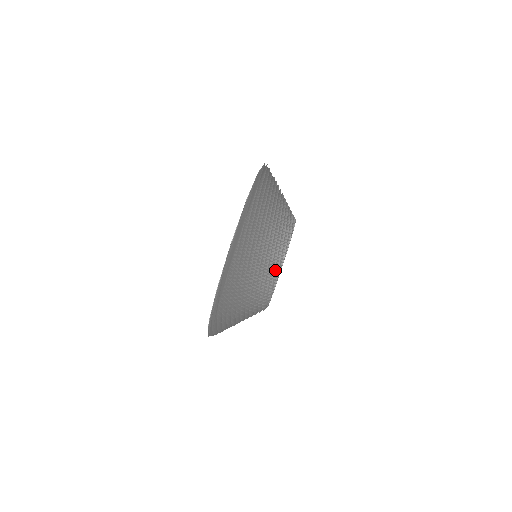
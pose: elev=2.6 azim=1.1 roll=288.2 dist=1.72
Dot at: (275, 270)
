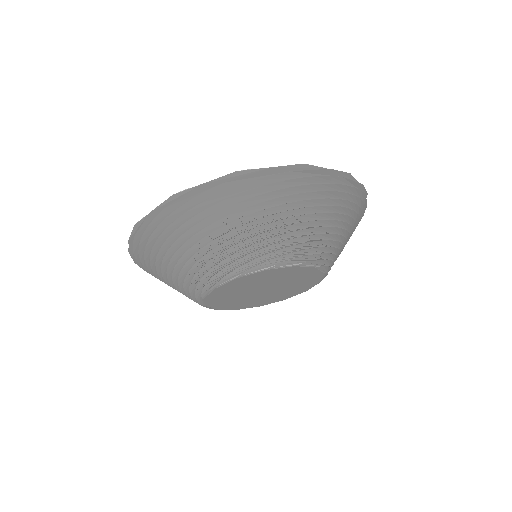
Dot at: (219, 273)
